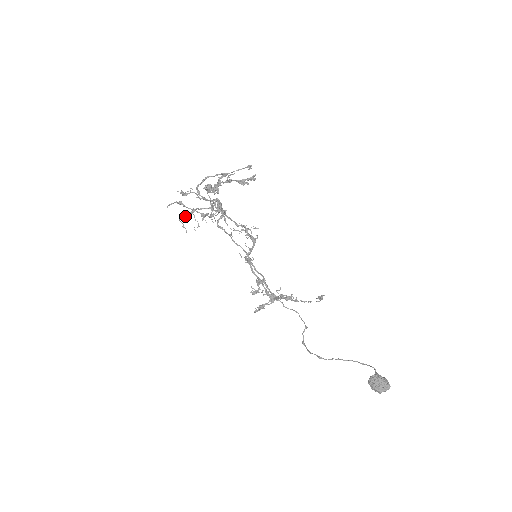
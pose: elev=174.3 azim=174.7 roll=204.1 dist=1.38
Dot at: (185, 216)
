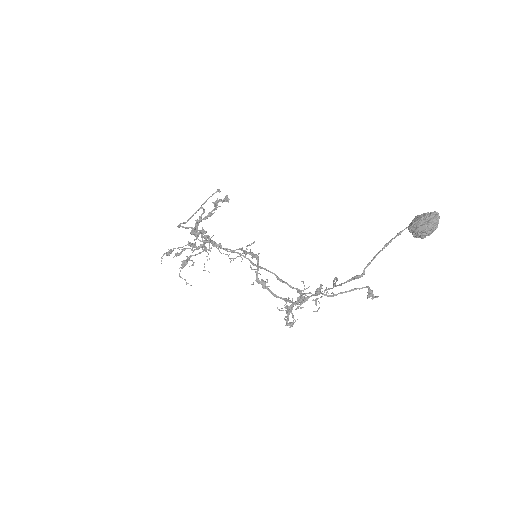
Dot at: (182, 267)
